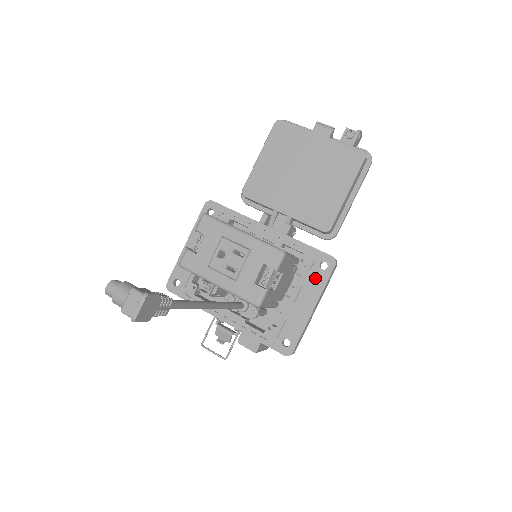
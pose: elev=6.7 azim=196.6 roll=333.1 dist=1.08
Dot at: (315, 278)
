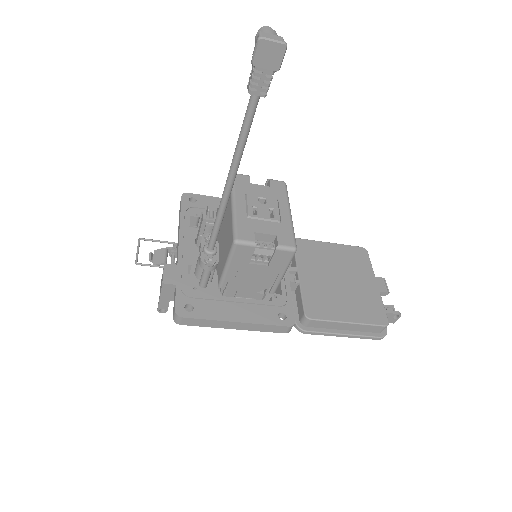
Dot at: (267, 313)
